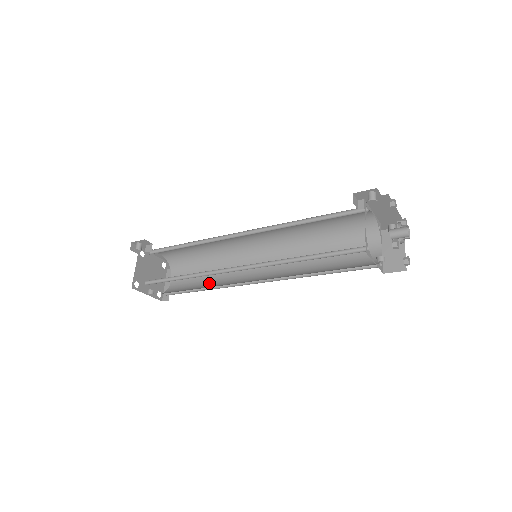
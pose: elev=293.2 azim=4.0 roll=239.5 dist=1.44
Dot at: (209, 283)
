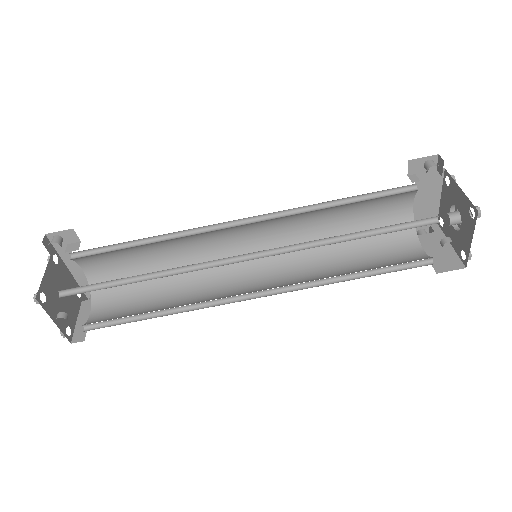
Dot at: (166, 307)
